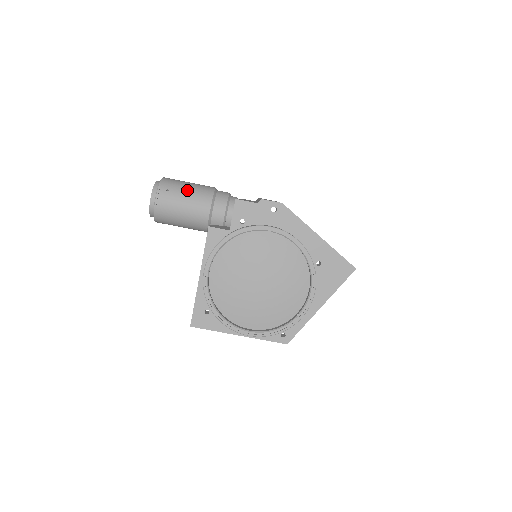
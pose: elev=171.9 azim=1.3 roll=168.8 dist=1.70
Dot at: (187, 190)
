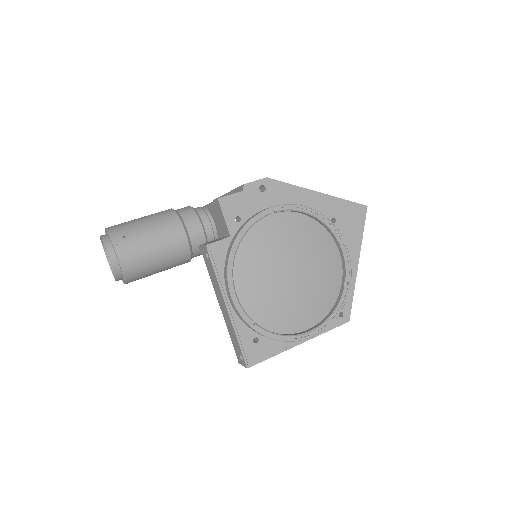
Dot at: (146, 225)
